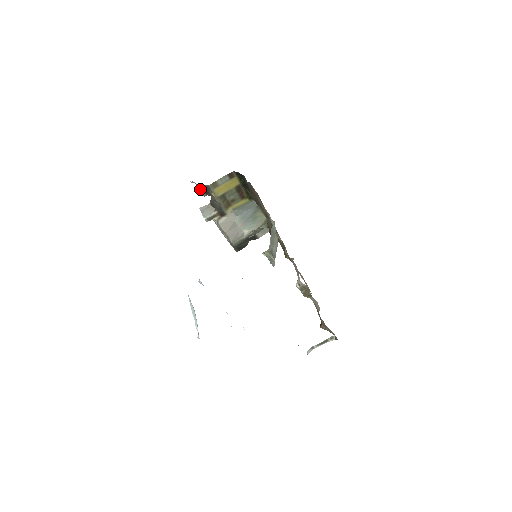
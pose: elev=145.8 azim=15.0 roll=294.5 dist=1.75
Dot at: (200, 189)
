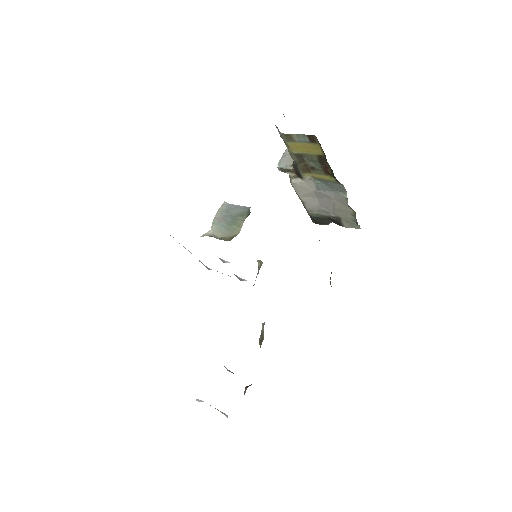
Dot at: occluded
